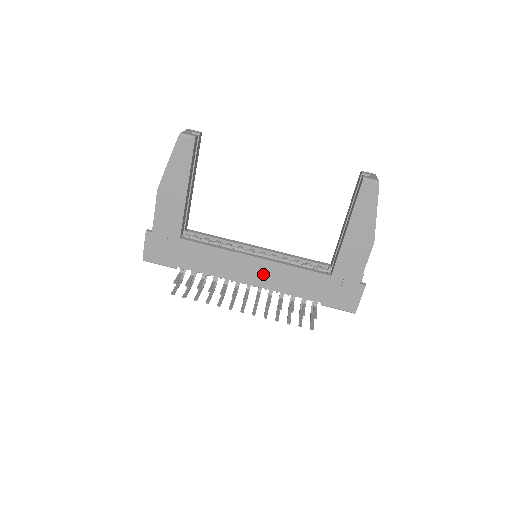
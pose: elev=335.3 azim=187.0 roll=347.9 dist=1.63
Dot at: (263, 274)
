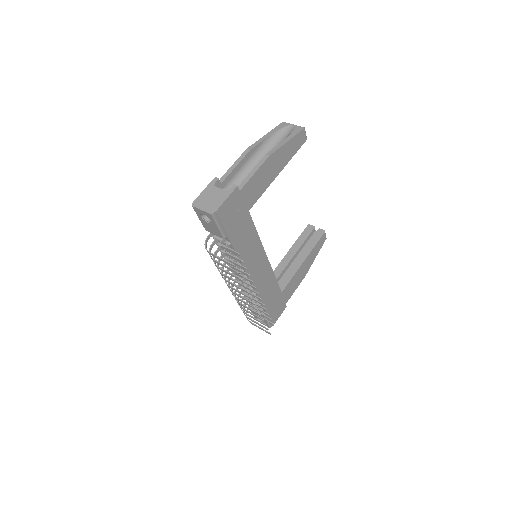
Dot at: (261, 274)
